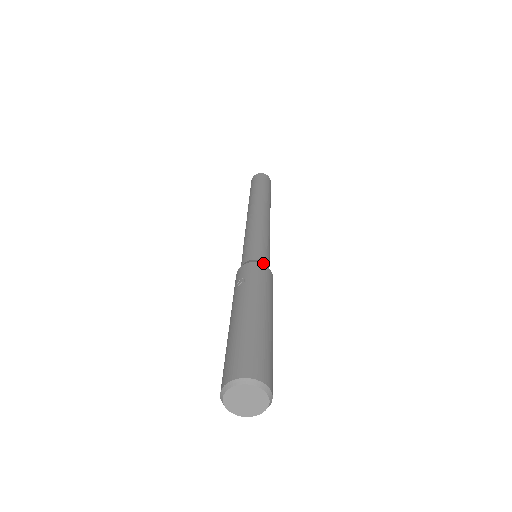
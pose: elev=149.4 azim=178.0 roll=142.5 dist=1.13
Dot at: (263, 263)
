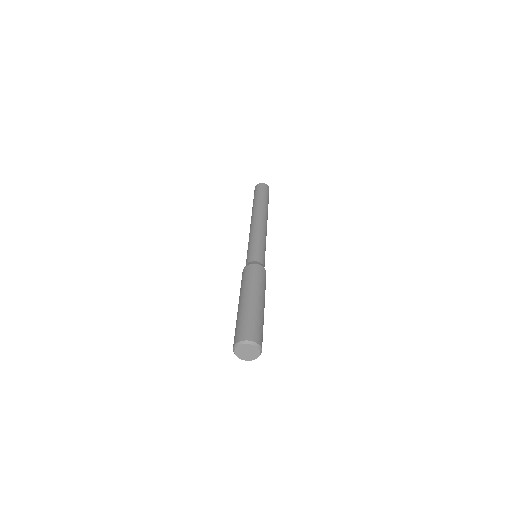
Dot at: (251, 263)
